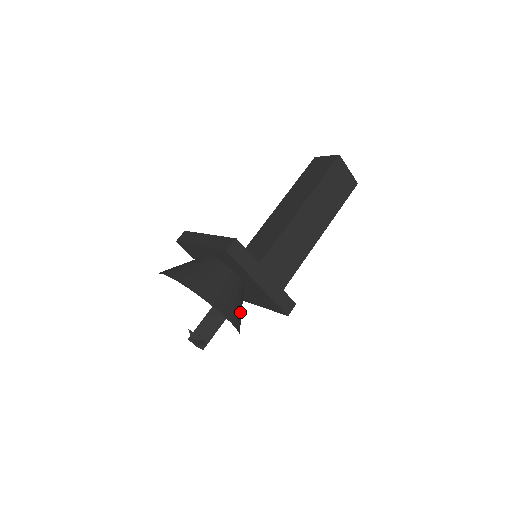
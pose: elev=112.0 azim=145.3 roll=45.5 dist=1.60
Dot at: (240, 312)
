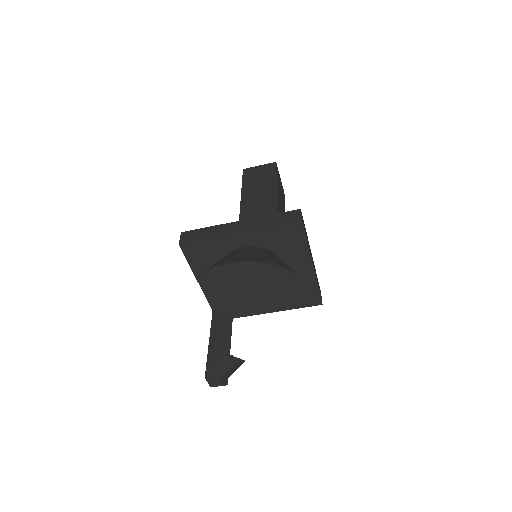
Dot at: occluded
